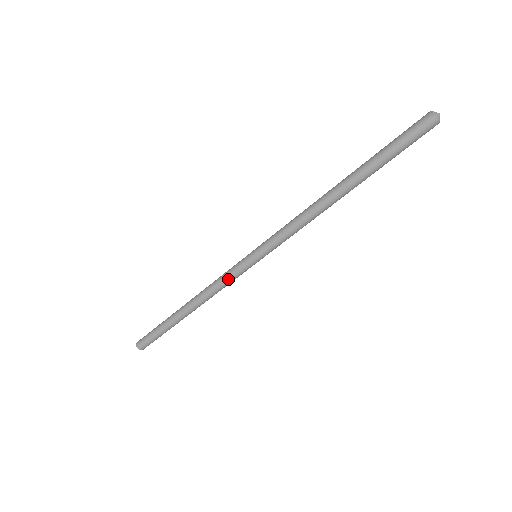
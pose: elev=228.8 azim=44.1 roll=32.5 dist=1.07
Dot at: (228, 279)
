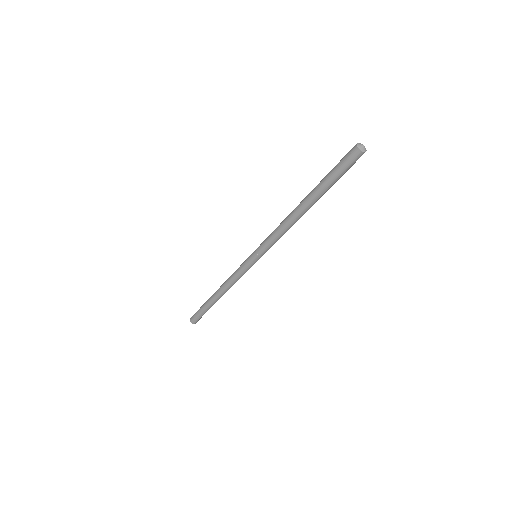
Dot at: (239, 273)
